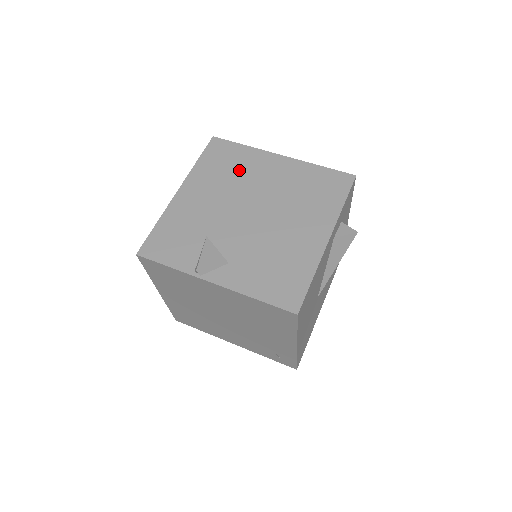
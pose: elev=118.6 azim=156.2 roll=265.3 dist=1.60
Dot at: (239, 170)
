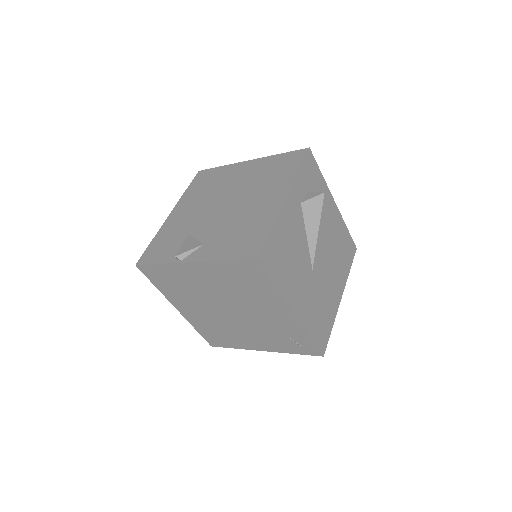
Dot at: (216, 183)
